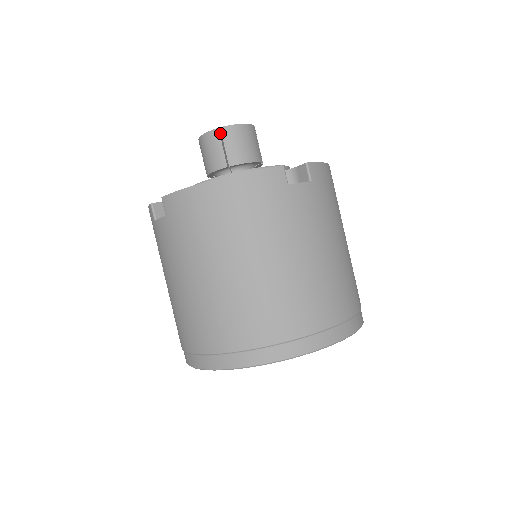
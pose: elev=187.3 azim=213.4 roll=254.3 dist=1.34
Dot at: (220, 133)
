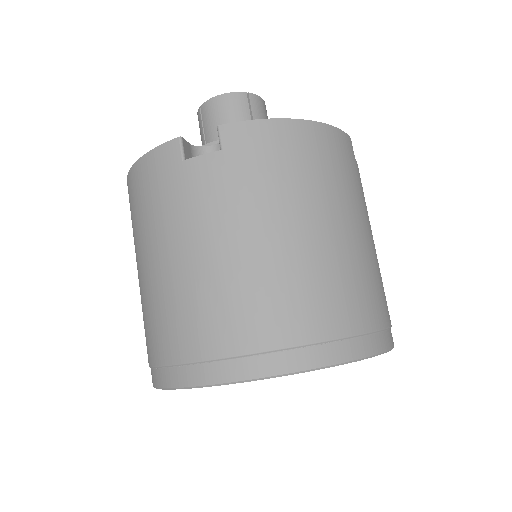
Dot at: (245, 99)
